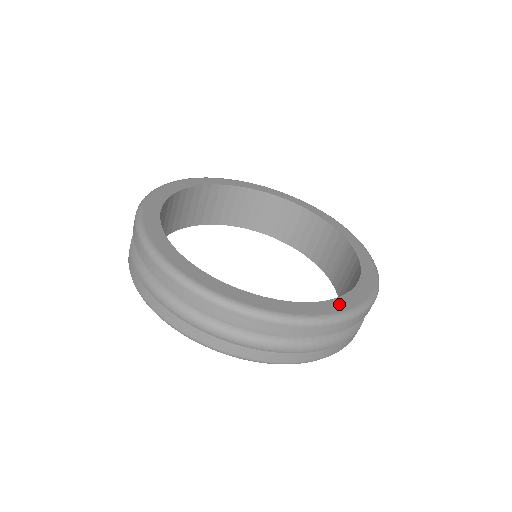
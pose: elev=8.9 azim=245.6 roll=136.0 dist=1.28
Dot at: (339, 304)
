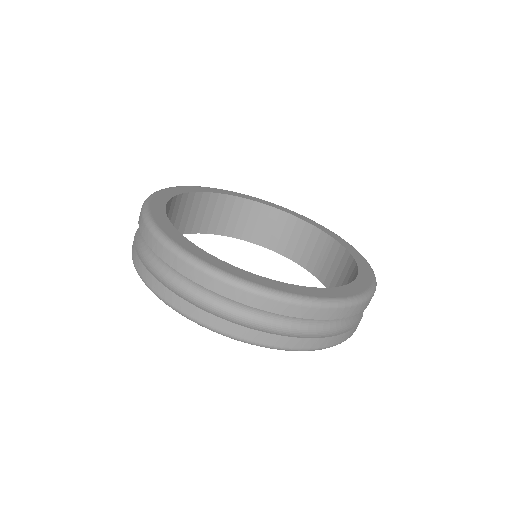
Dot at: (356, 287)
